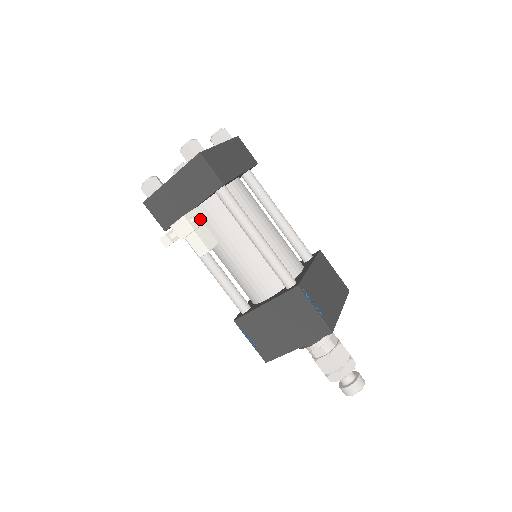
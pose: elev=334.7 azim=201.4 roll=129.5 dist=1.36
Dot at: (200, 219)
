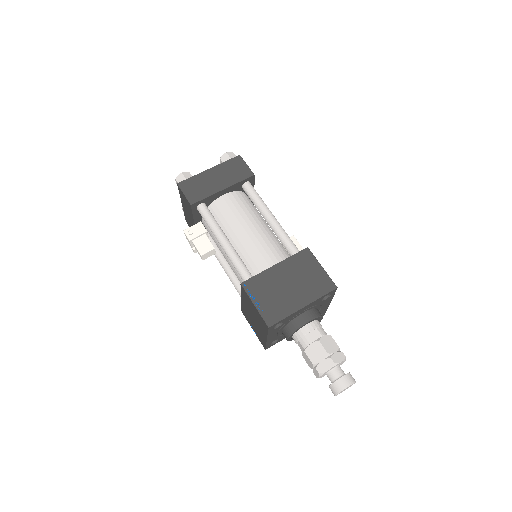
Dot at: (199, 231)
